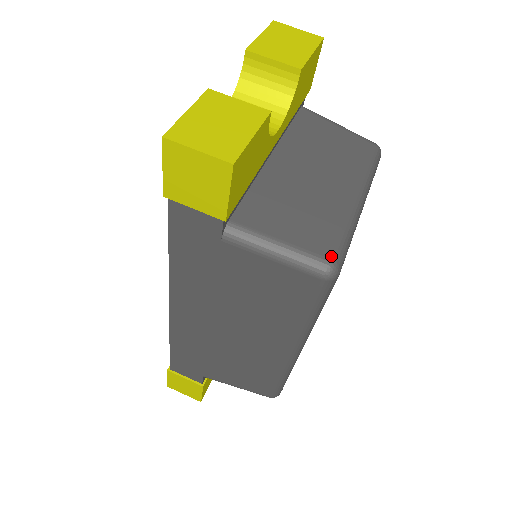
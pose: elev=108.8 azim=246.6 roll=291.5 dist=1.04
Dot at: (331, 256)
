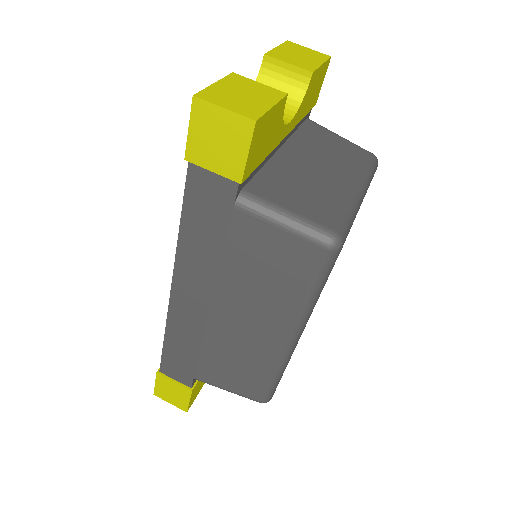
Dot at: (335, 228)
